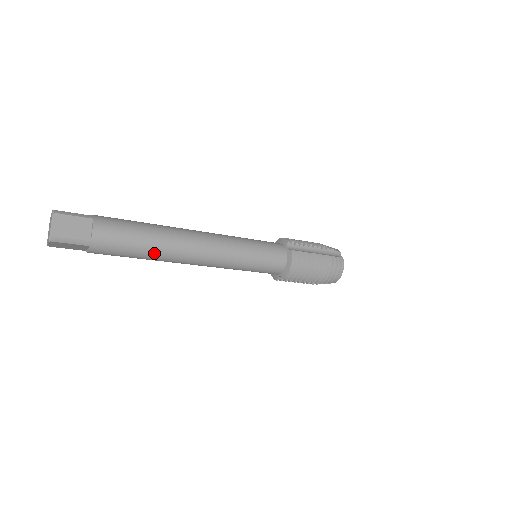
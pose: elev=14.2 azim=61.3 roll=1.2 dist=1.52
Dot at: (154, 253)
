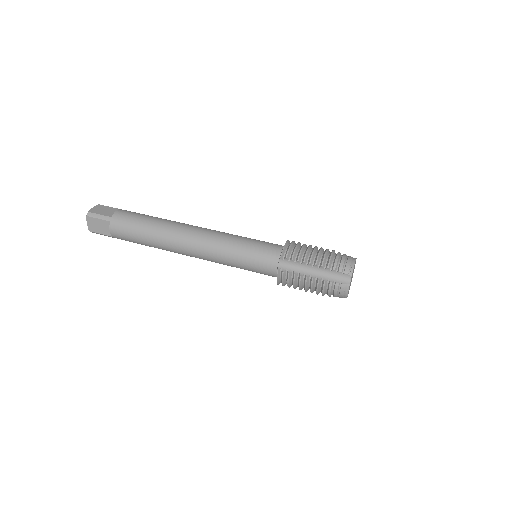
Dot at: (158, 248)
